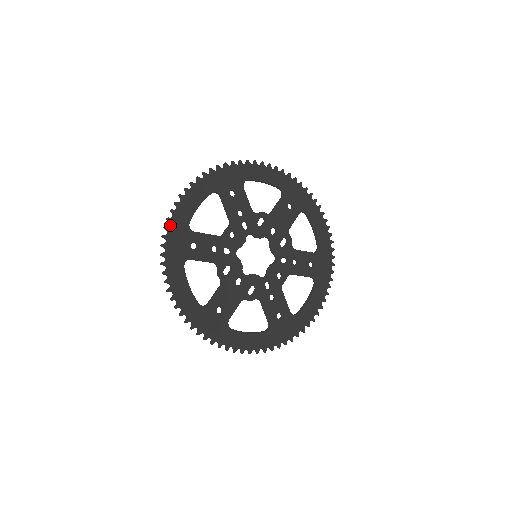
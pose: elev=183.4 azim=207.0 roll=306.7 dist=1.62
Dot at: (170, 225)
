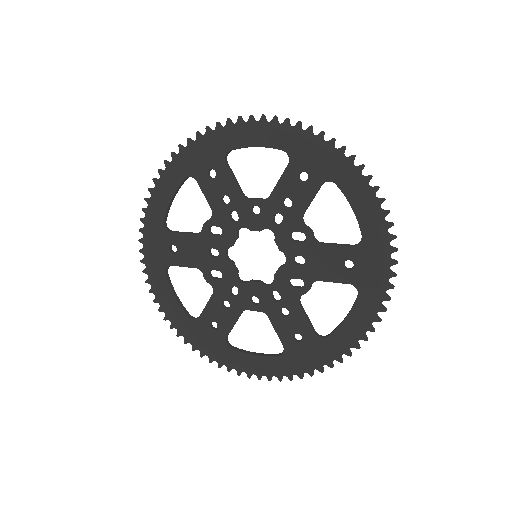
Dot at: (213, 131)
